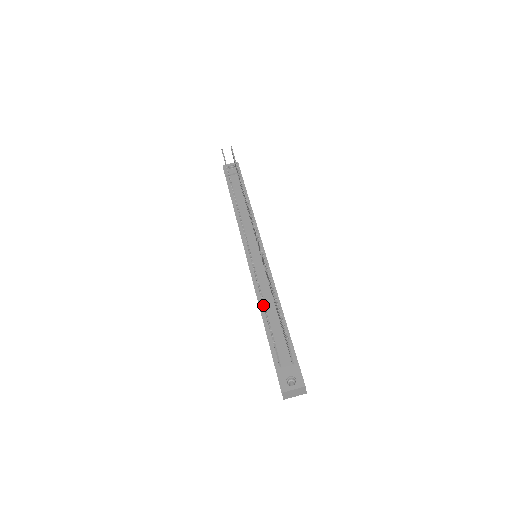
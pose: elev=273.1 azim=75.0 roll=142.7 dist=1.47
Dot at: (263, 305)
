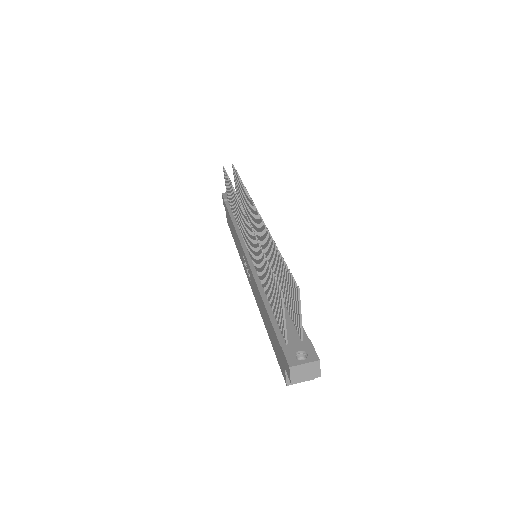
Dot at: (267, 266)
